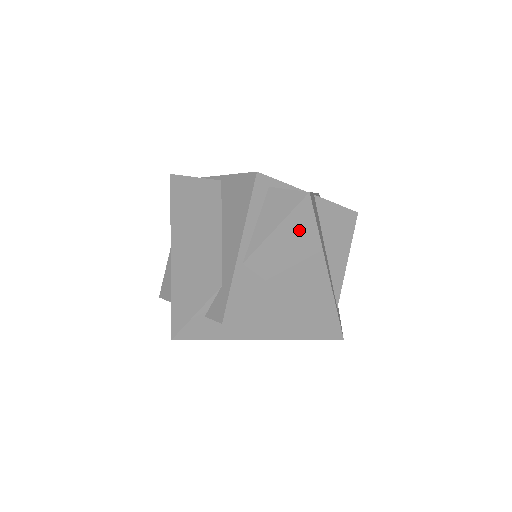
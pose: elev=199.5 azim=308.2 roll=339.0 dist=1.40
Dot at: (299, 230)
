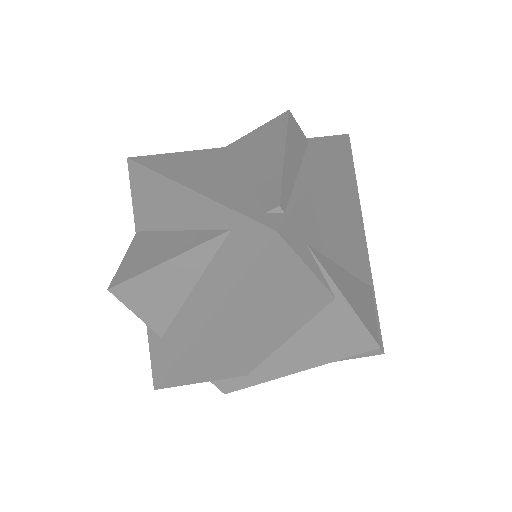
Dot at: occluded
